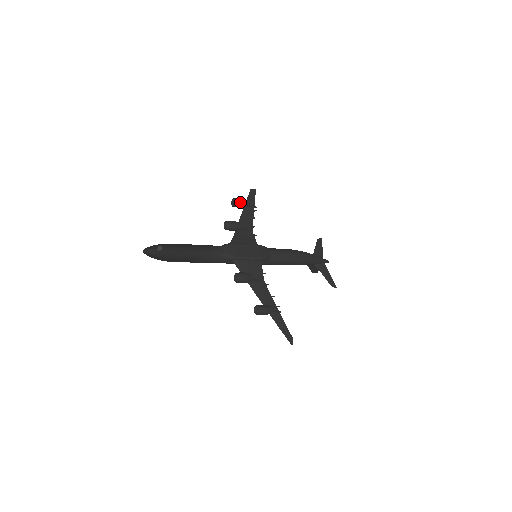
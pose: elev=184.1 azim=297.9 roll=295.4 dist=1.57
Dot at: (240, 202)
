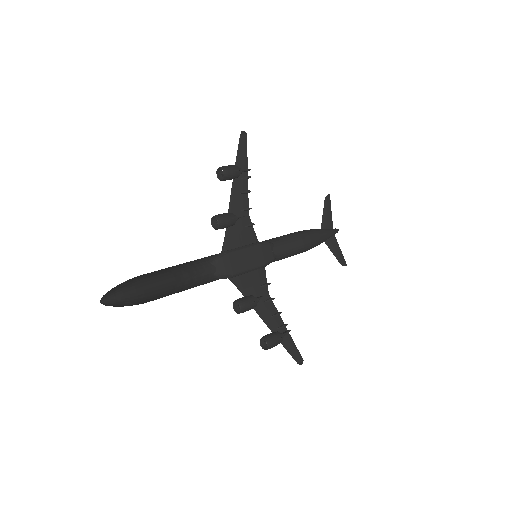
Dot at: (231, 174)
